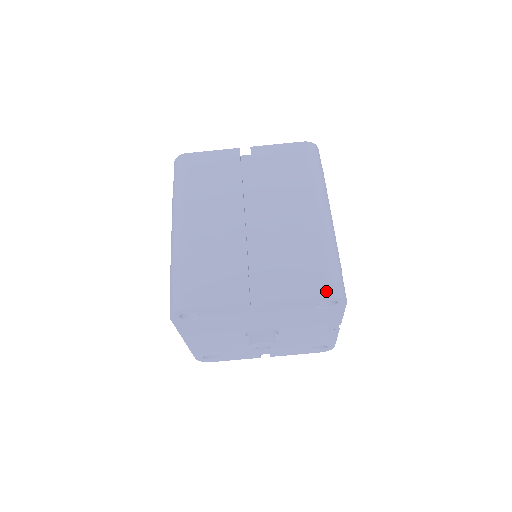
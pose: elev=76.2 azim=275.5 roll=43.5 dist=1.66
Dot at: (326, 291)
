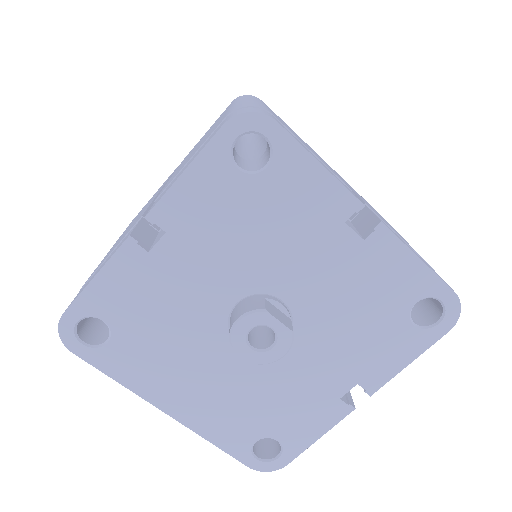
Dot at: (220, 127)
